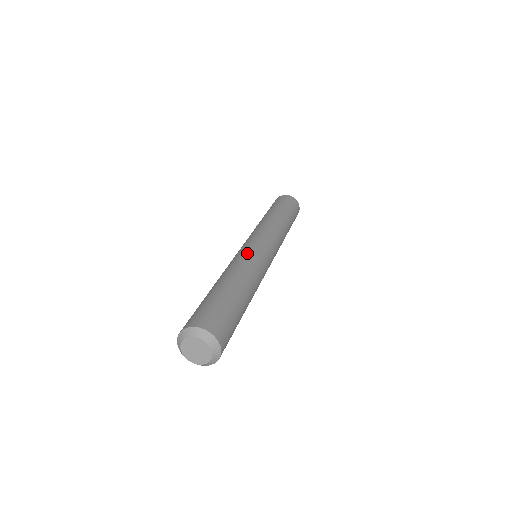
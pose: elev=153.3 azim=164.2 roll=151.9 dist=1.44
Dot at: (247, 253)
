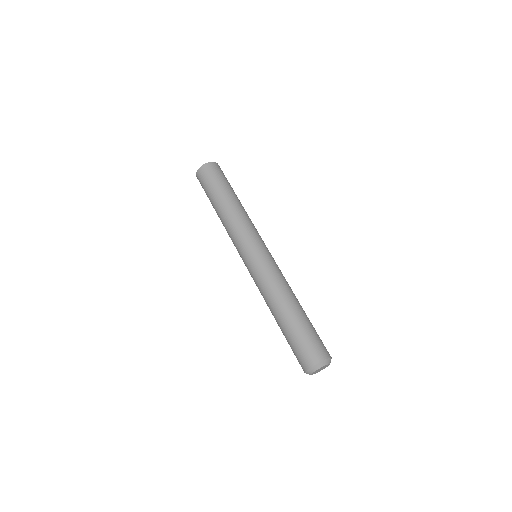
Dot at: (260, 275)
